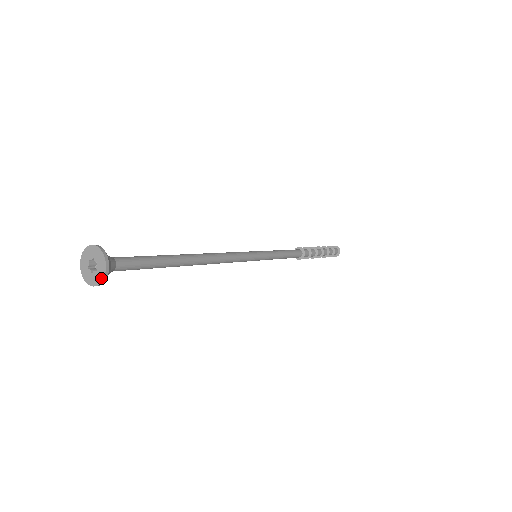
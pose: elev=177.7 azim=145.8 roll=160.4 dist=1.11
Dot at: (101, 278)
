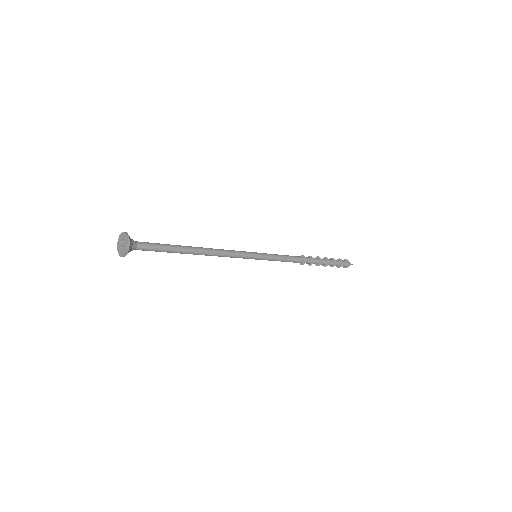
Dot at: (126, 245)
